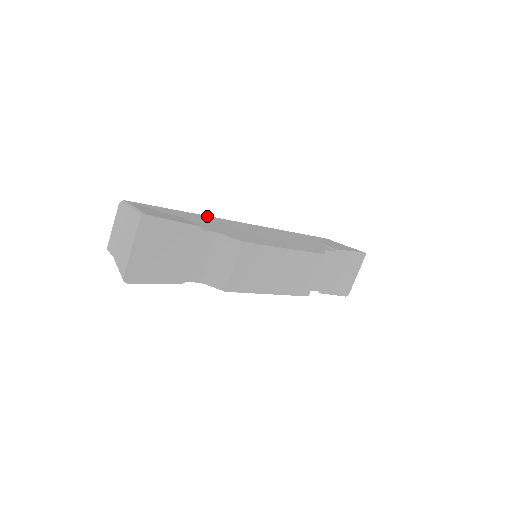
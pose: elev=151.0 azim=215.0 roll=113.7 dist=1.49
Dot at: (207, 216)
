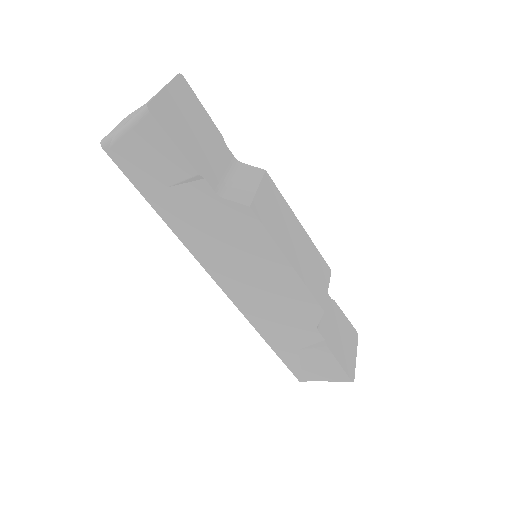
Dot at: occluded
